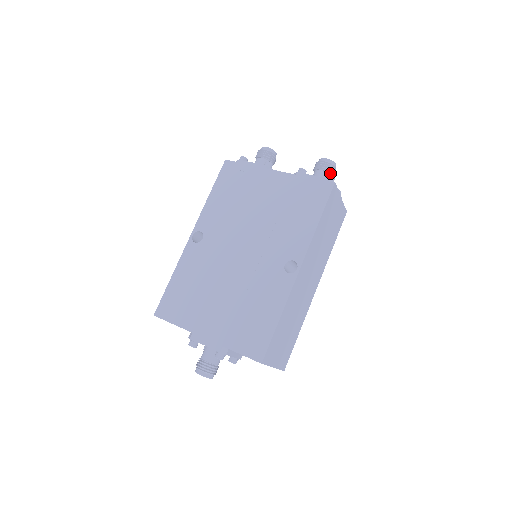
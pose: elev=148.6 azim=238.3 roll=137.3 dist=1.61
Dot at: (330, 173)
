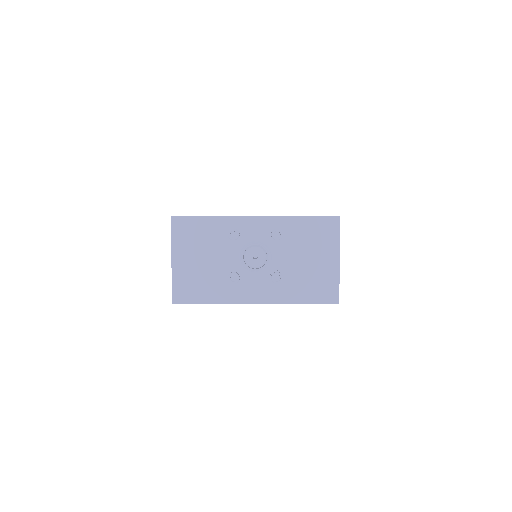
Dot at: occluded
